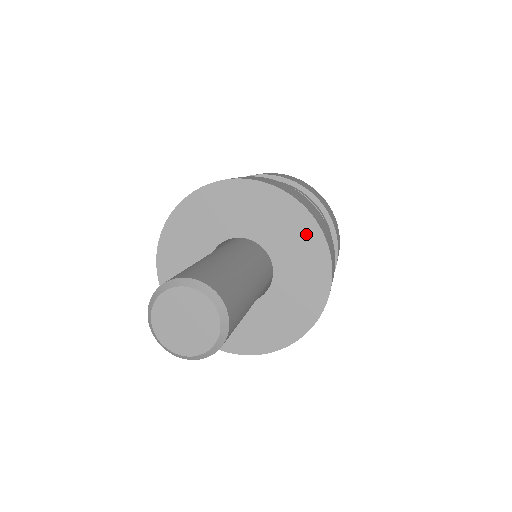
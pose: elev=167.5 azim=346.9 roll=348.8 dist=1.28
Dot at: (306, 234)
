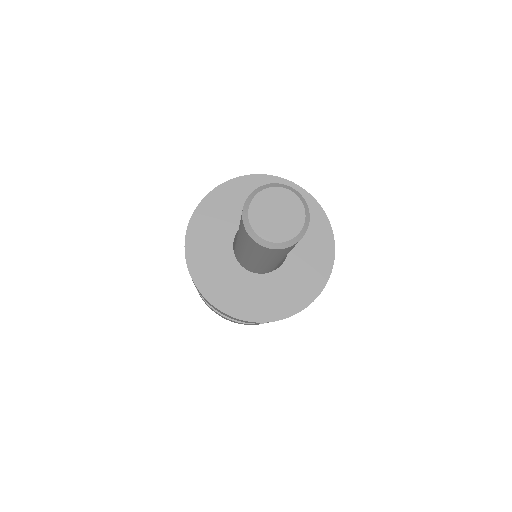
Dot at: (320, 230)
